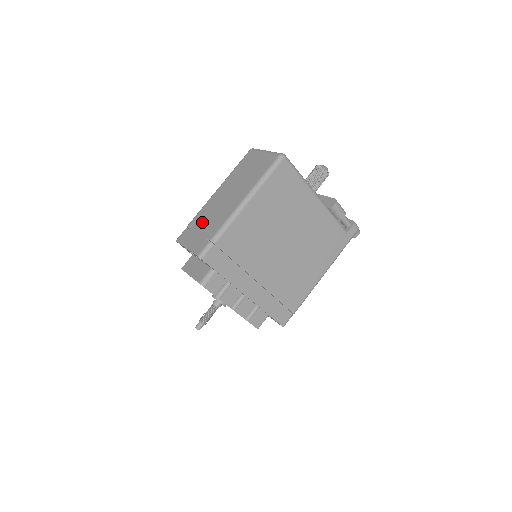
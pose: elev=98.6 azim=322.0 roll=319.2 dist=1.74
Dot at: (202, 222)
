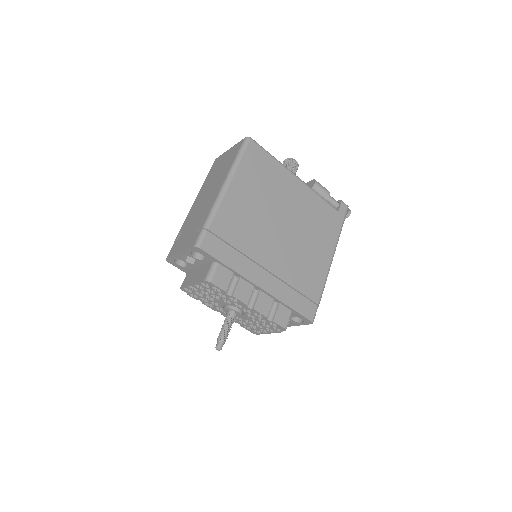
Dot at: (188, 227)
